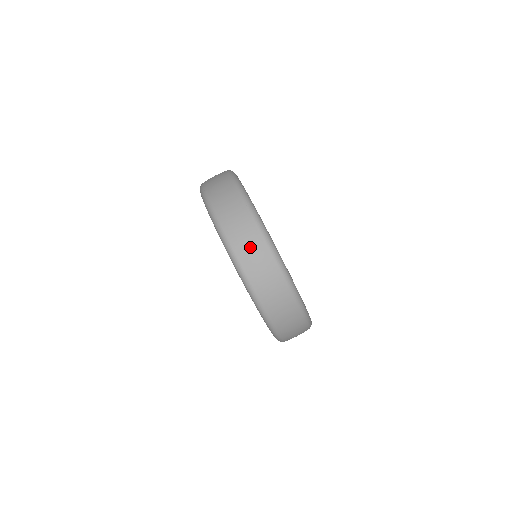
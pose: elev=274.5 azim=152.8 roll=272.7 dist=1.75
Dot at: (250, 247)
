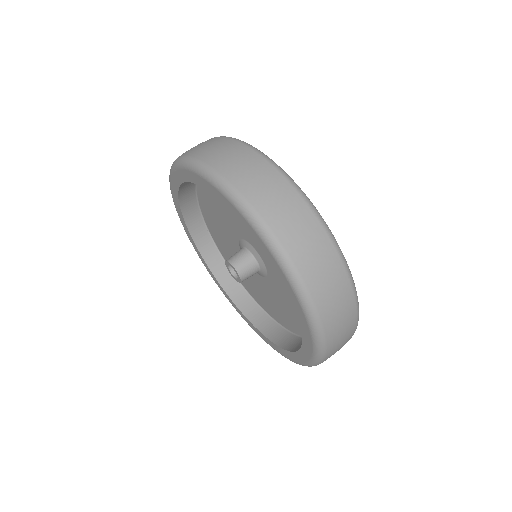
Dot at: (231, 156)
